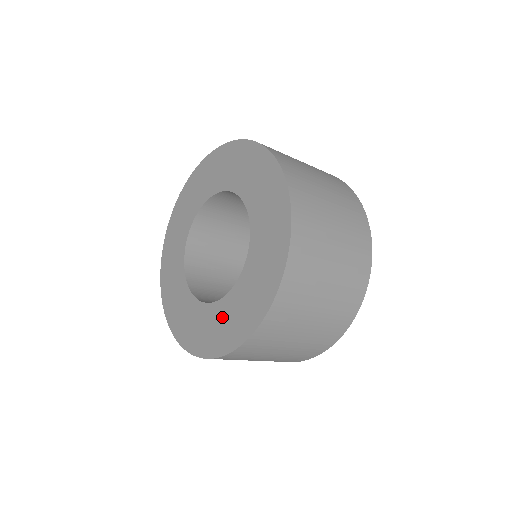
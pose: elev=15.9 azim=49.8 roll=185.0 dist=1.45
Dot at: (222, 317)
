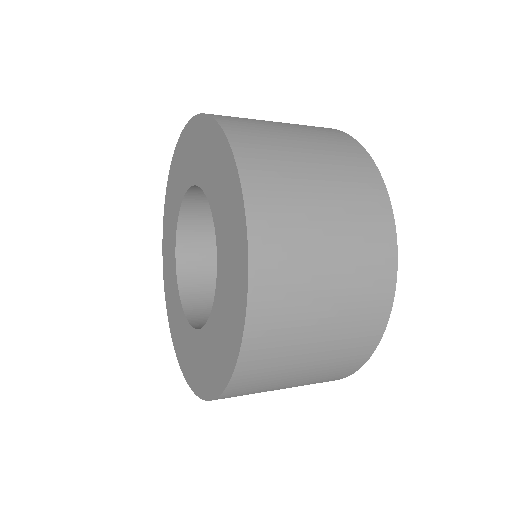
Dot at: (211, 344)
